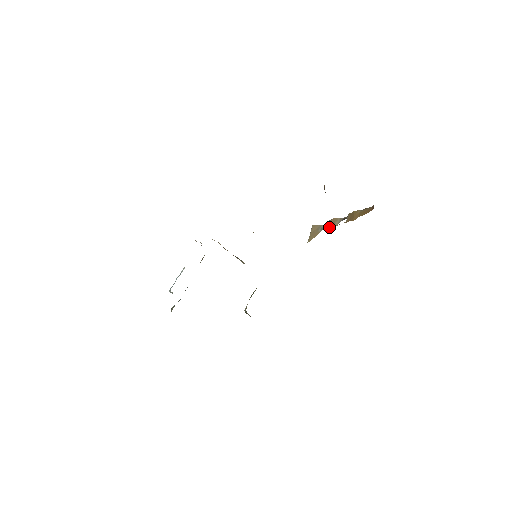
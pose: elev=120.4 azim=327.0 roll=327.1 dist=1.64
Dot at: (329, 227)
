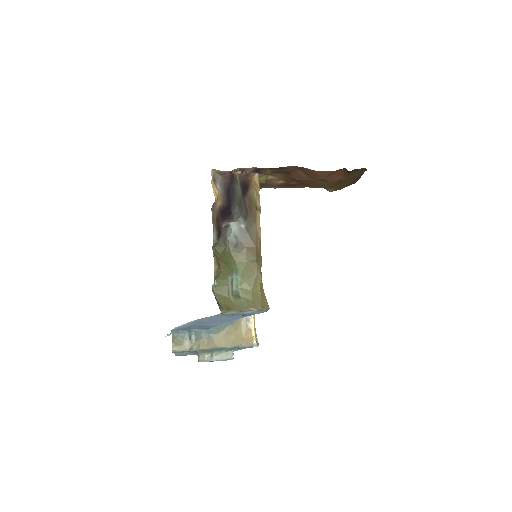
Dot at: occluded
